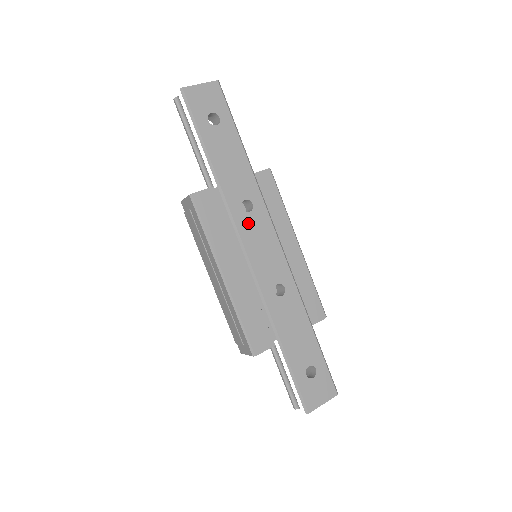
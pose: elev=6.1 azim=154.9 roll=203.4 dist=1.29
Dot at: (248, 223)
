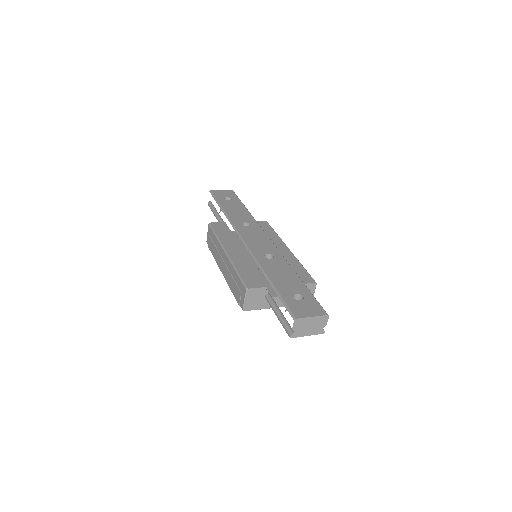
Dot at: (246, 230)
